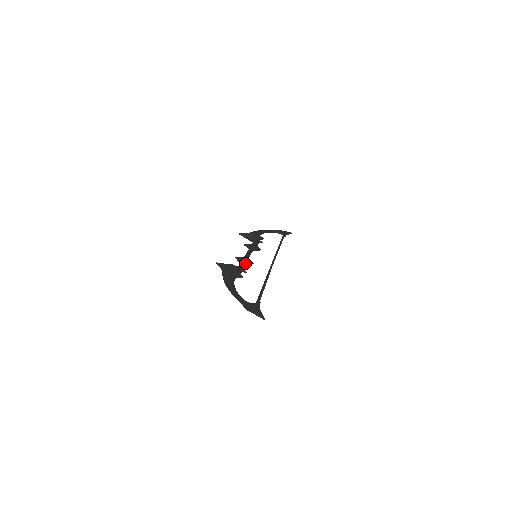
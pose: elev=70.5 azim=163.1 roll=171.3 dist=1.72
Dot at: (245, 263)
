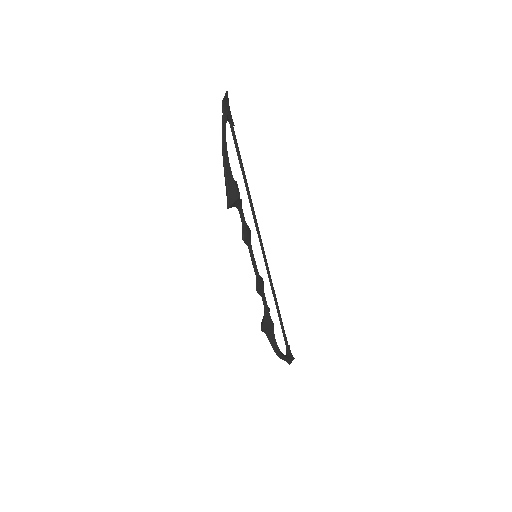
Dot at: occluded
